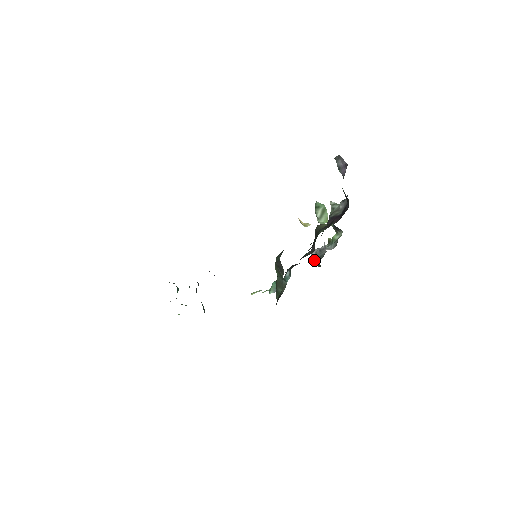
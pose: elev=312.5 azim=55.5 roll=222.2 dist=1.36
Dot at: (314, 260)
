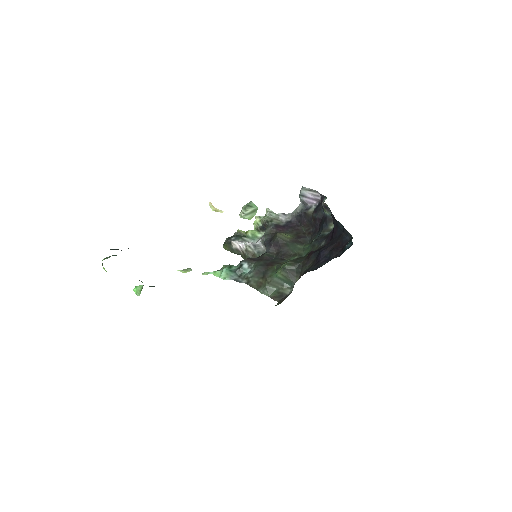
Dot at: (248, 253)
